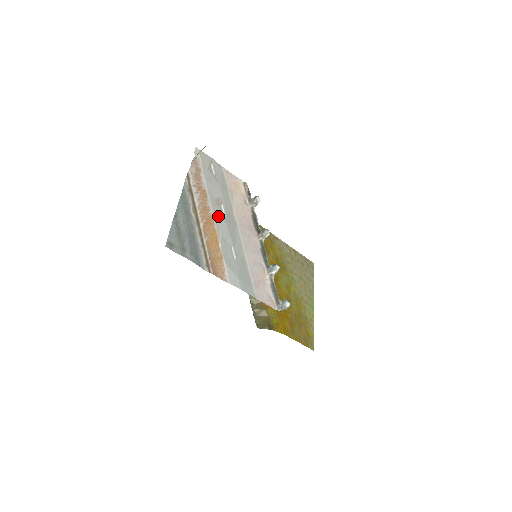
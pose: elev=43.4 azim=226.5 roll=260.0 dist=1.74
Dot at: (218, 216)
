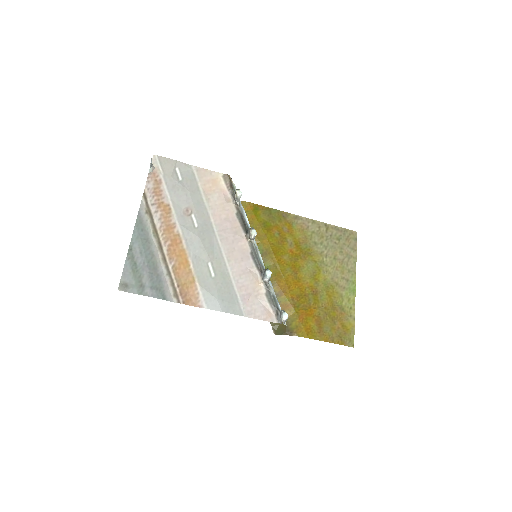
Dot at: (187, 231)
